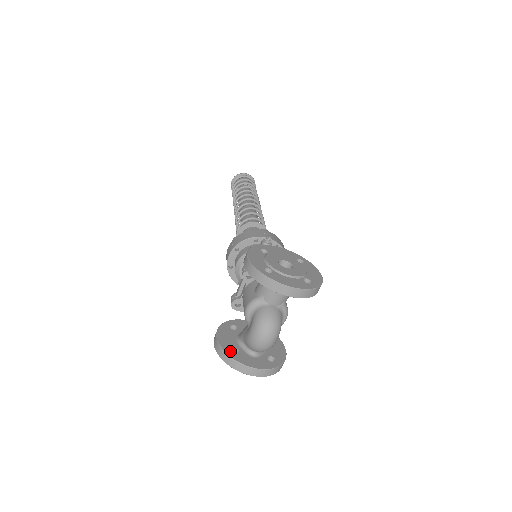
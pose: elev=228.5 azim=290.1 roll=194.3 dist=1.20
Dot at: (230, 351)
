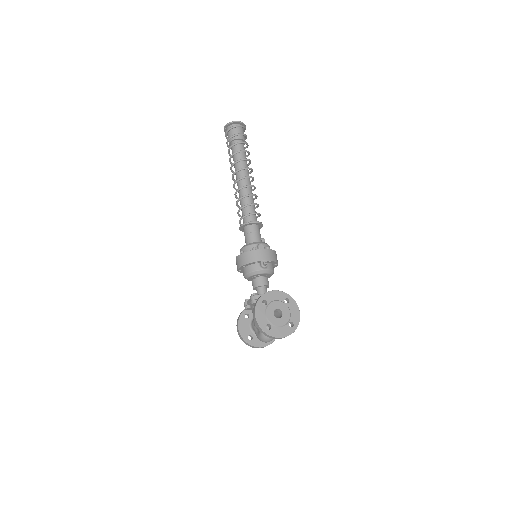
Dot at: (248, 339)
